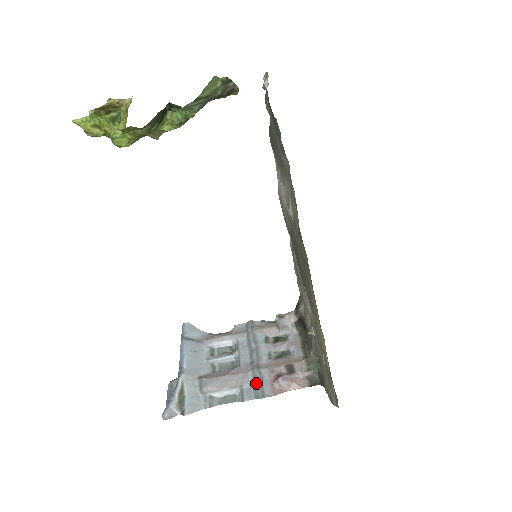
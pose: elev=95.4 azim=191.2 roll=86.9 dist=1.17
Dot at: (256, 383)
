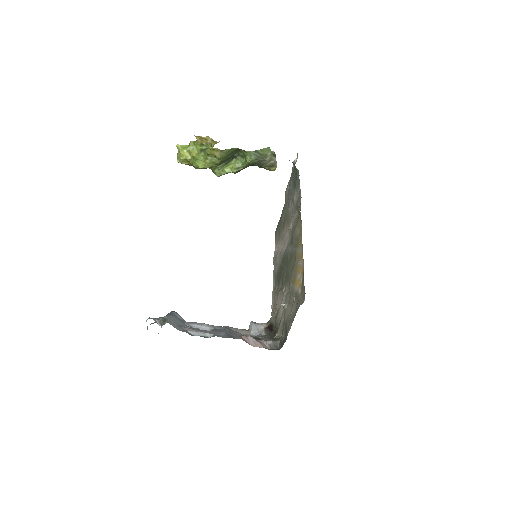
Dot at: (228, 334)
